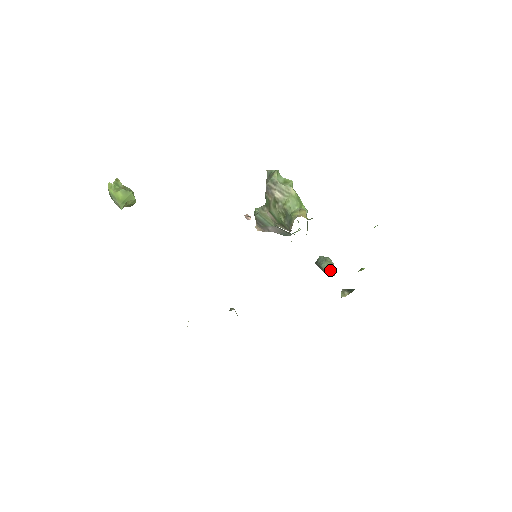
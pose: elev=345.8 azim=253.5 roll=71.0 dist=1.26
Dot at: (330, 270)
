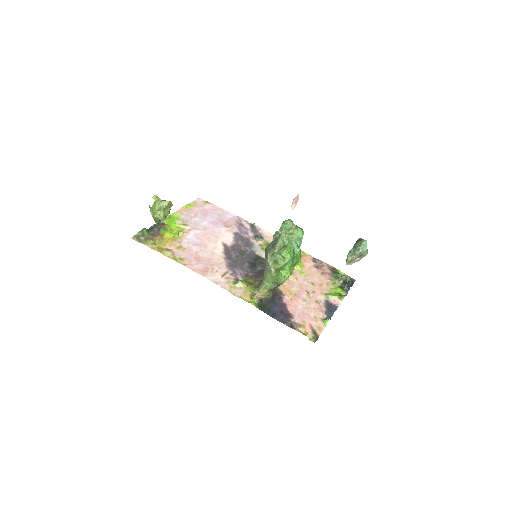
Dot at: (346, 264)
